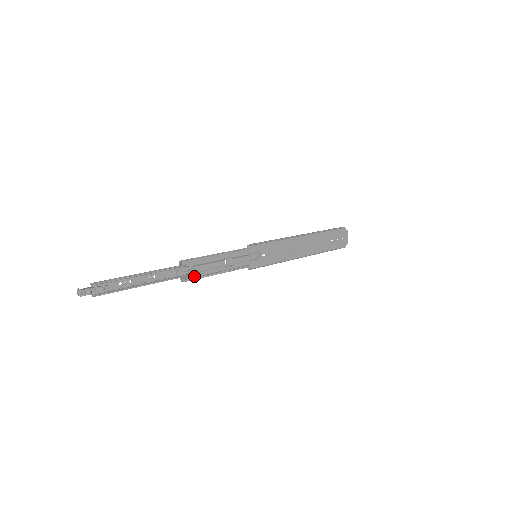
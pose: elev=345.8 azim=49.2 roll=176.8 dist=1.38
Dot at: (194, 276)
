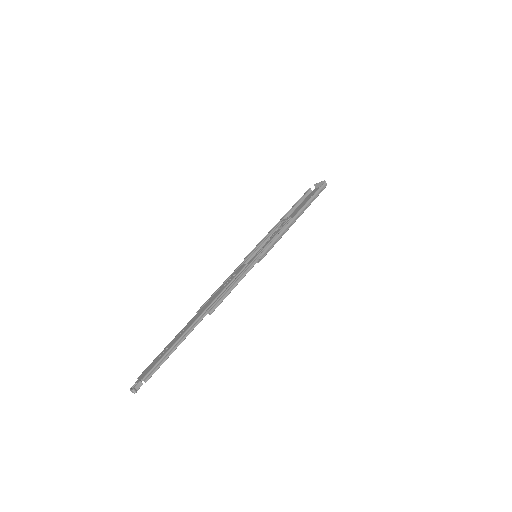
Dot at: occluded
